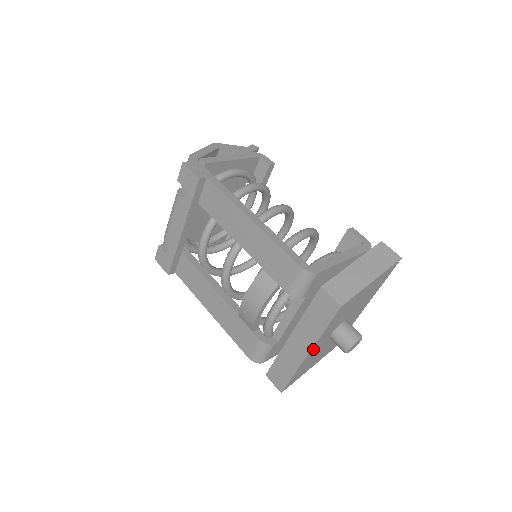
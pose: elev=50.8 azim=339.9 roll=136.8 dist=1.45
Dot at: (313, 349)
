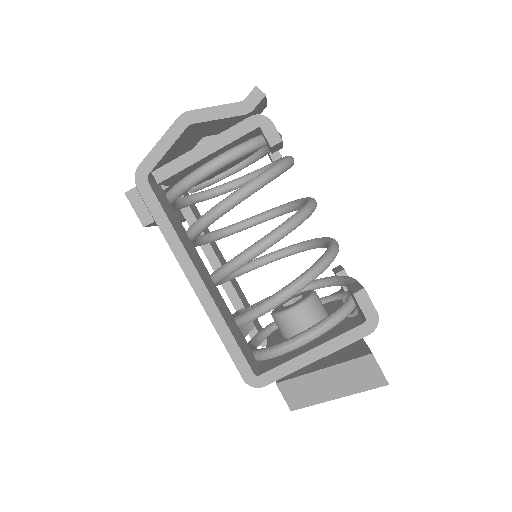
Dot at: occluded
